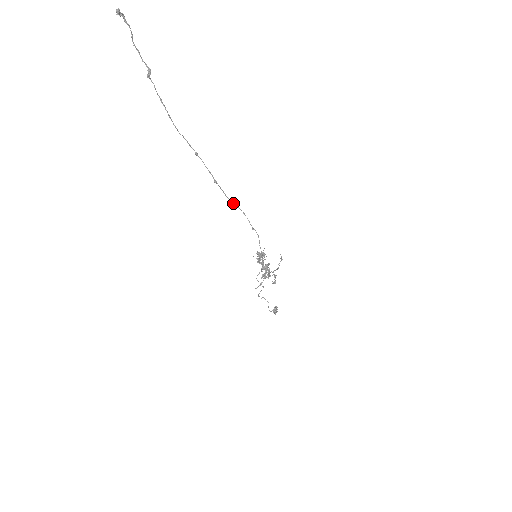
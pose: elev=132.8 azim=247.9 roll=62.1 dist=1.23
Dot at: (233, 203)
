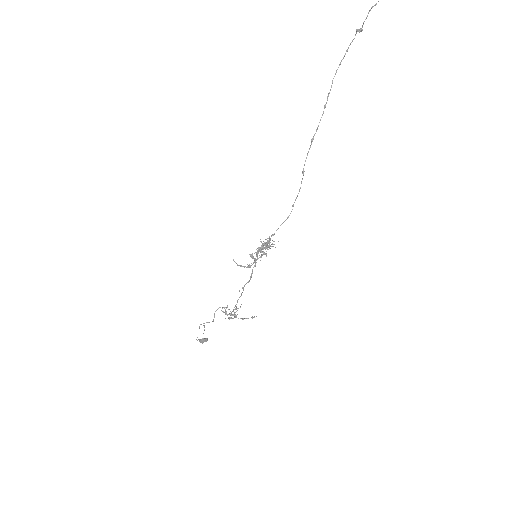
Dot at: (303, 171)
